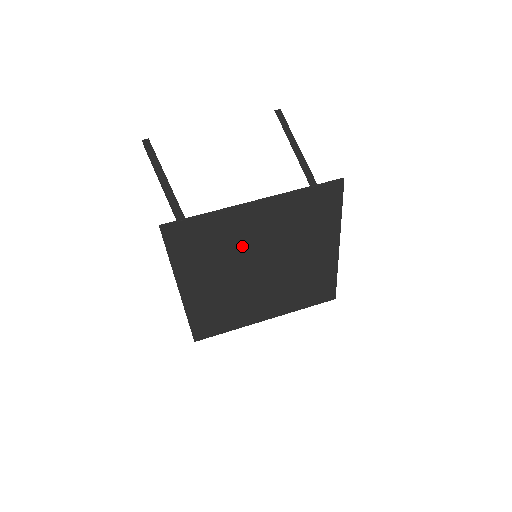
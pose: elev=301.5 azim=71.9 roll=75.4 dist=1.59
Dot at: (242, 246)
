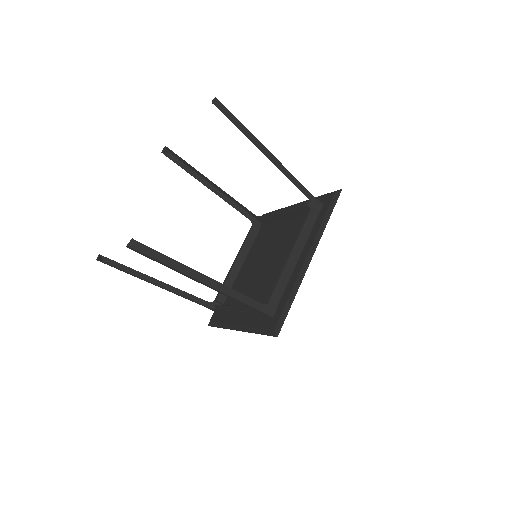
Dot at: occluded
